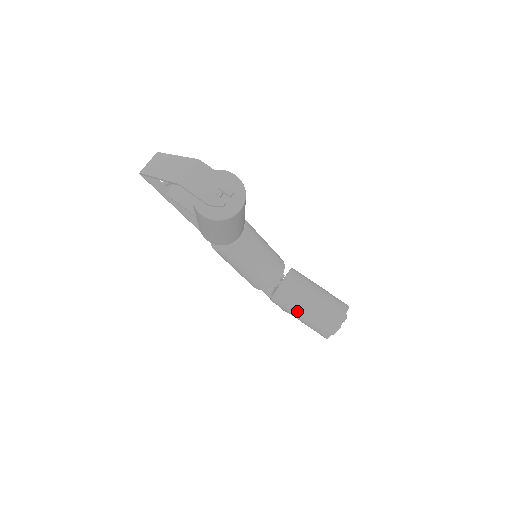
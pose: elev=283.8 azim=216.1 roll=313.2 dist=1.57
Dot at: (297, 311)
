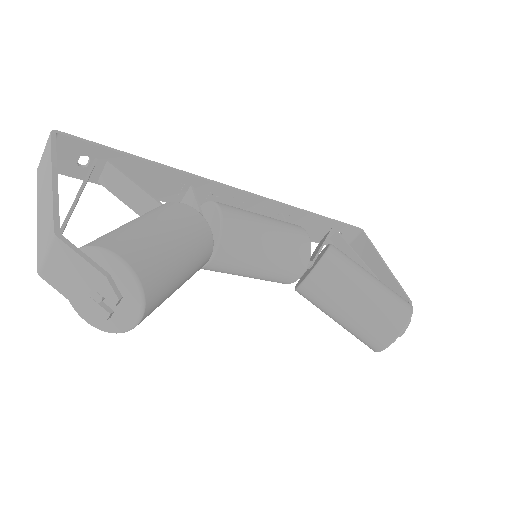
Dot at: (328, 315)
